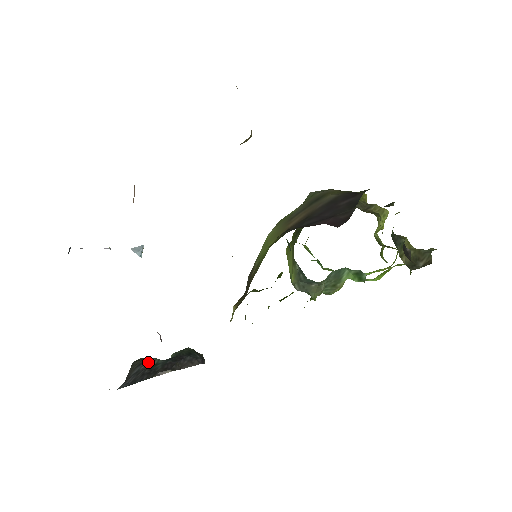
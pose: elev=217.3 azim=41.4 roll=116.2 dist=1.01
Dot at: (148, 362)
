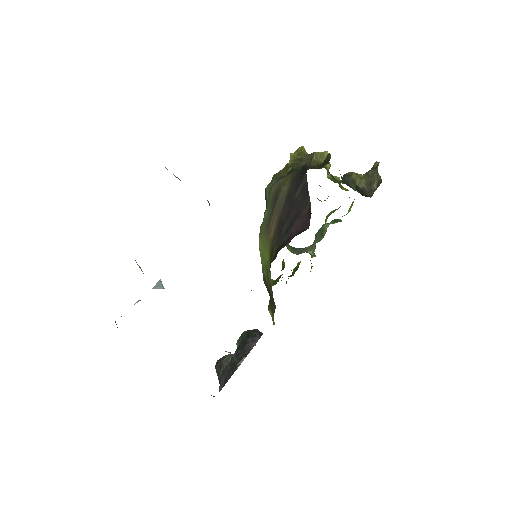
Dot at: (225, 361)
